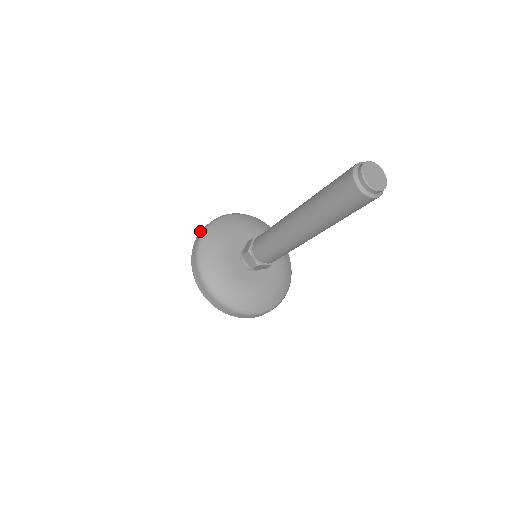
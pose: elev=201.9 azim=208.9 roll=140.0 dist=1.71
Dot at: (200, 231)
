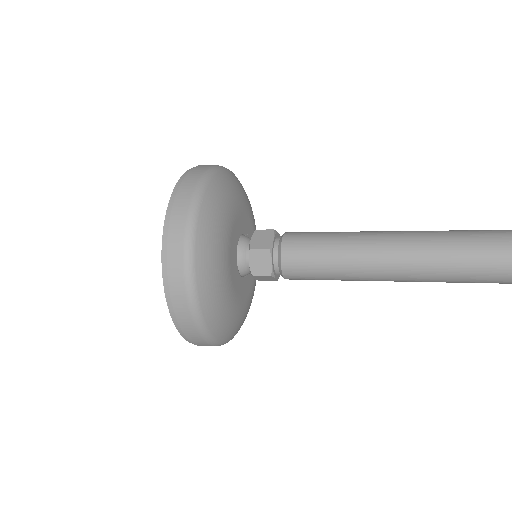
Dot at: (168, 265)
